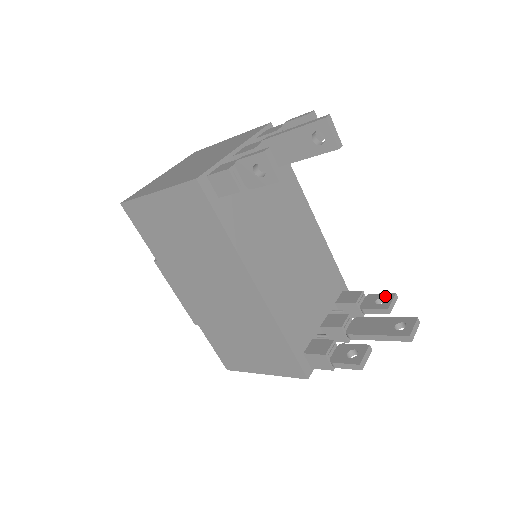
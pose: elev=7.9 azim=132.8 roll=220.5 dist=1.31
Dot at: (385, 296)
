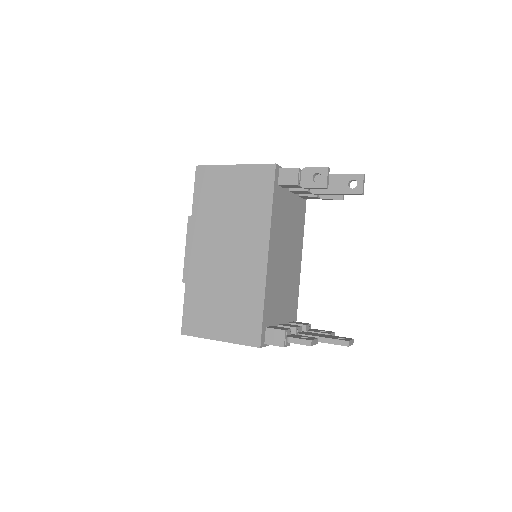
Dot at: (327, 331)
